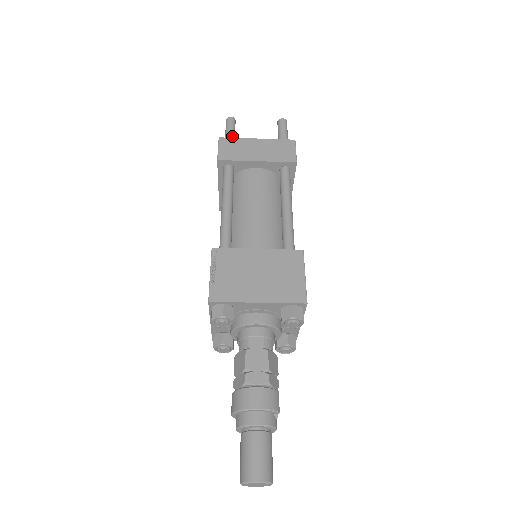
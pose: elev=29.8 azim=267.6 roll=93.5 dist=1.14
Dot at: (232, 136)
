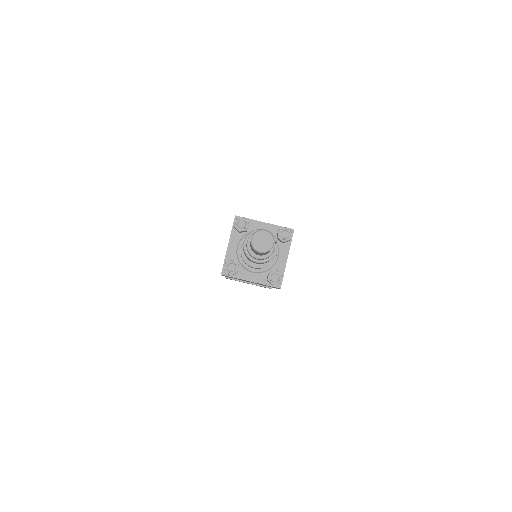
Dot at: occluded
